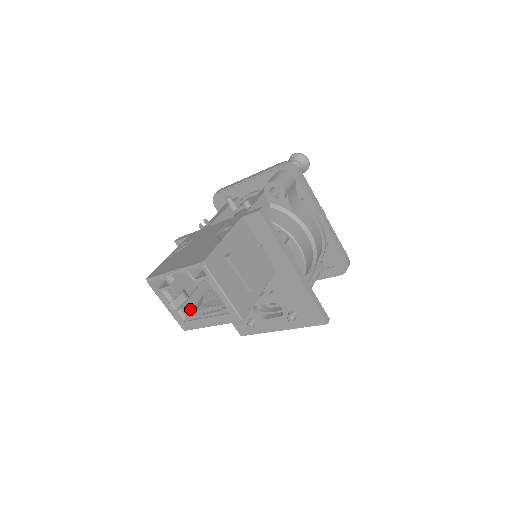
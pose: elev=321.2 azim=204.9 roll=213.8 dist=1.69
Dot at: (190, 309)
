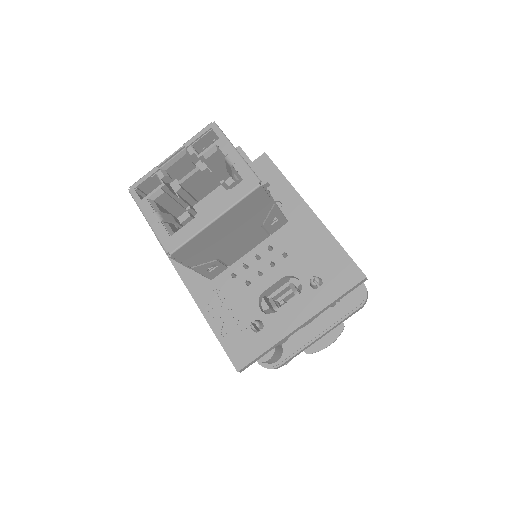
Dot at: occluded
